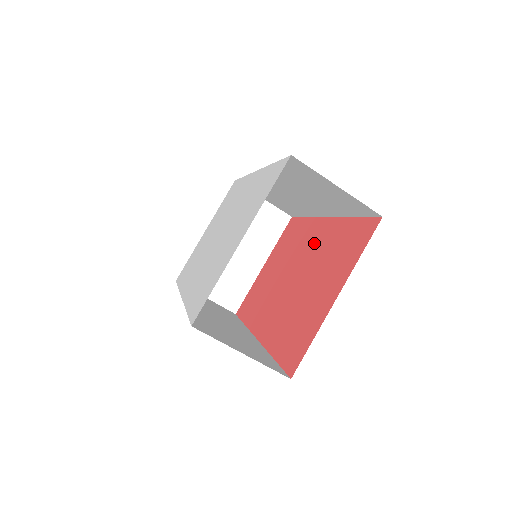
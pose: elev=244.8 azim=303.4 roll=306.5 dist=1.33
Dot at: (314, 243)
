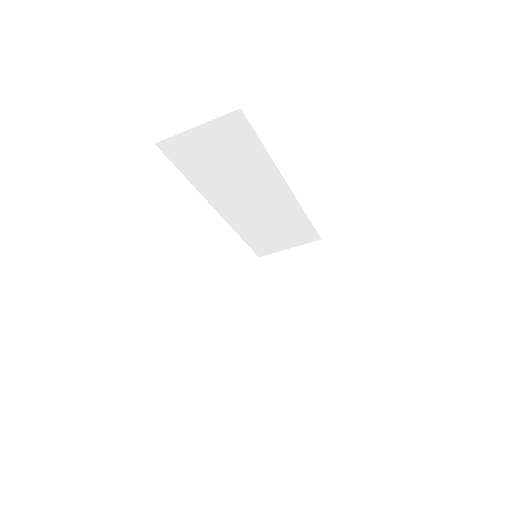
Dot at: occluded
